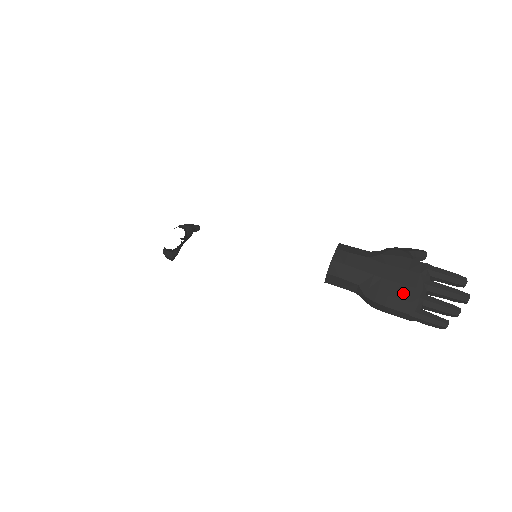
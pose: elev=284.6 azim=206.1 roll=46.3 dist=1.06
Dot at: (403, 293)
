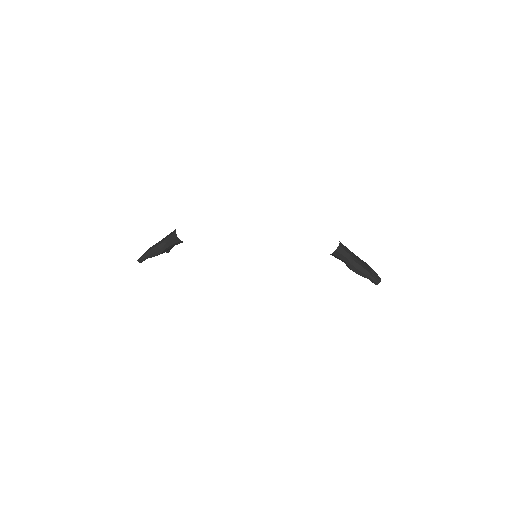
Dot at: (365, 265)
